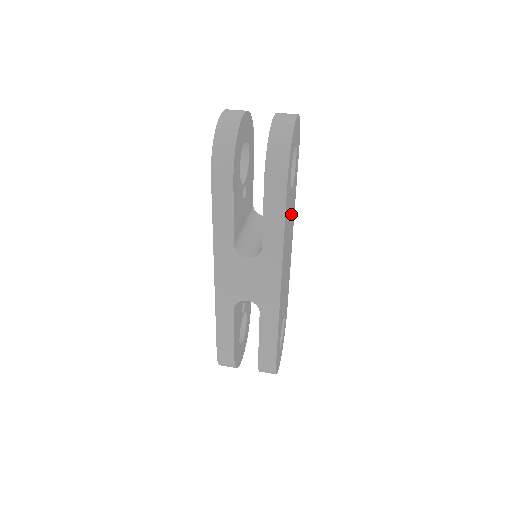
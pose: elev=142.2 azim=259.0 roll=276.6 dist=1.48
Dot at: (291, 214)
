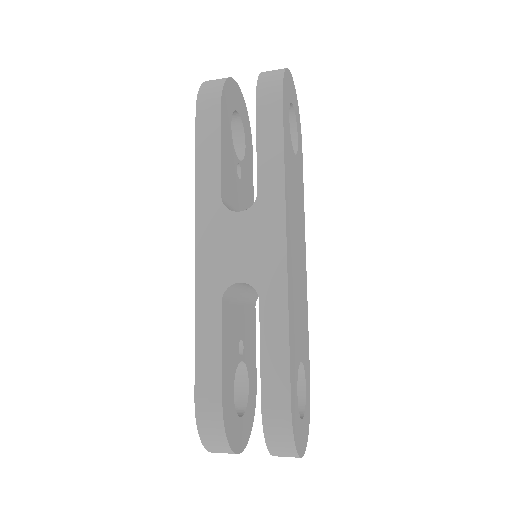
Dot at: (298, 198)
